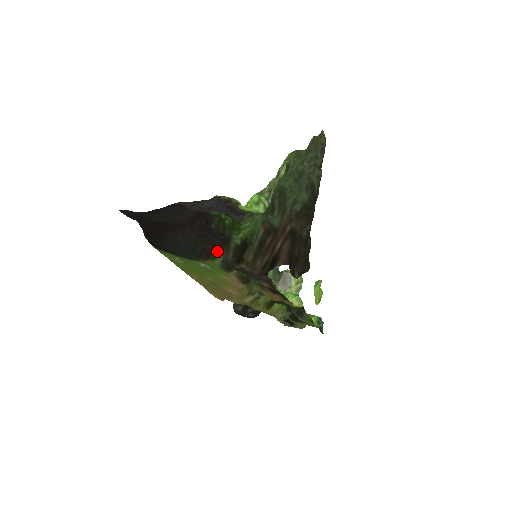
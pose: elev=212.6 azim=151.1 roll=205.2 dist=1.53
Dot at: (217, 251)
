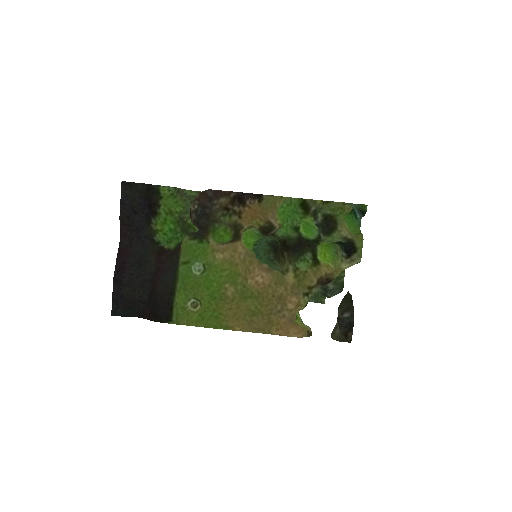
Dot at: occluded
